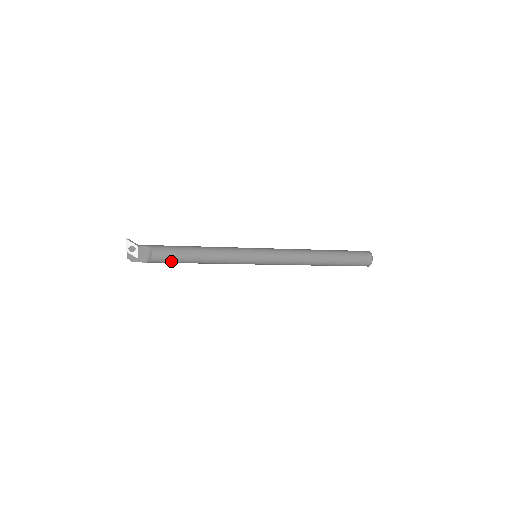
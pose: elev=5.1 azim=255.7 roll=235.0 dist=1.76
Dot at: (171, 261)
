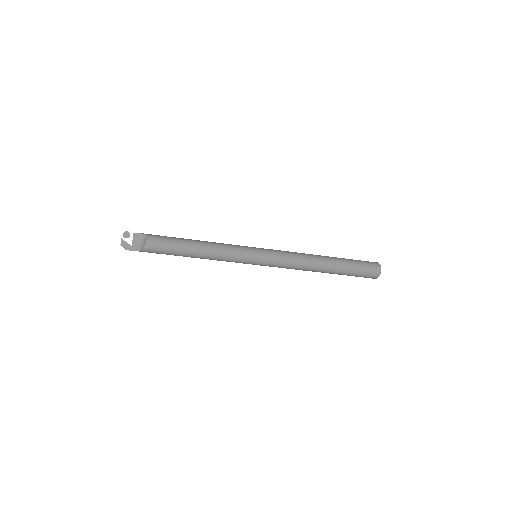
Dot at: (166, 250)
